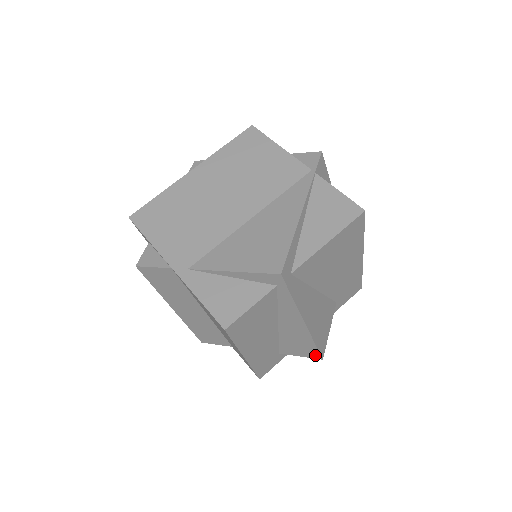
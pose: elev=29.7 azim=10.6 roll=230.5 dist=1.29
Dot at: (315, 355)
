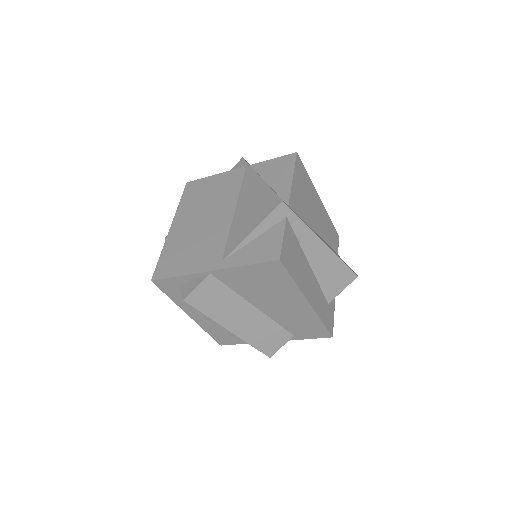
Dot at: (351, 276)
